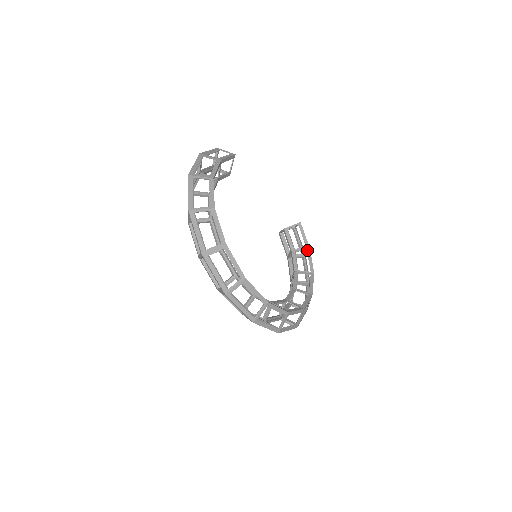
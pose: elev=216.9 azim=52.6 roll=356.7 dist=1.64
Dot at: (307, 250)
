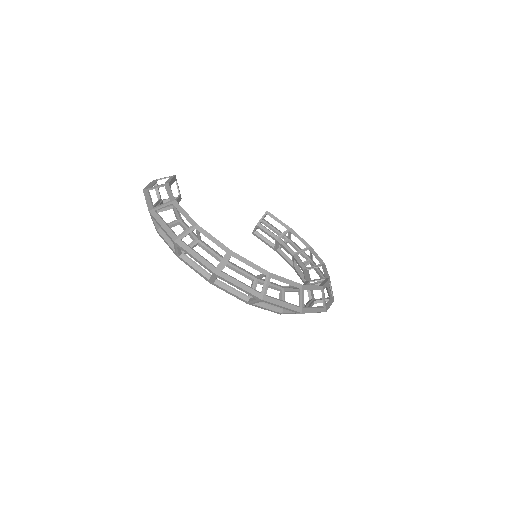
Dot at: (290, 231)
